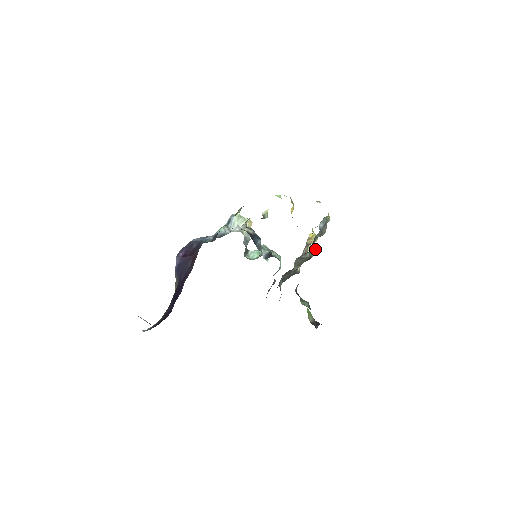
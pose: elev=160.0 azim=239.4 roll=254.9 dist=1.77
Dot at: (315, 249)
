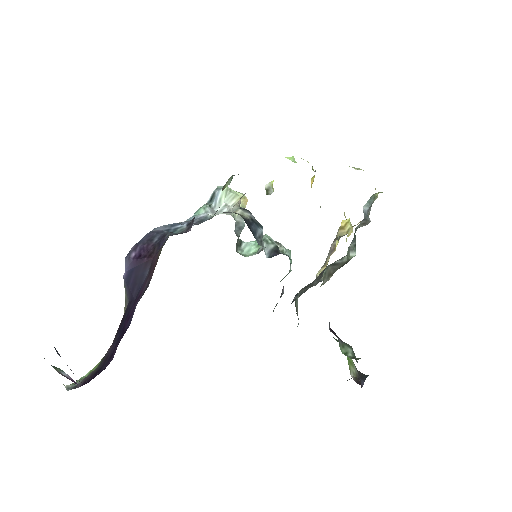
Dot at: (355, 247)
